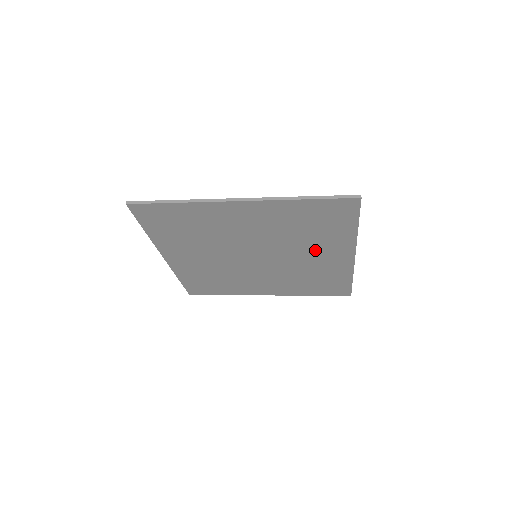
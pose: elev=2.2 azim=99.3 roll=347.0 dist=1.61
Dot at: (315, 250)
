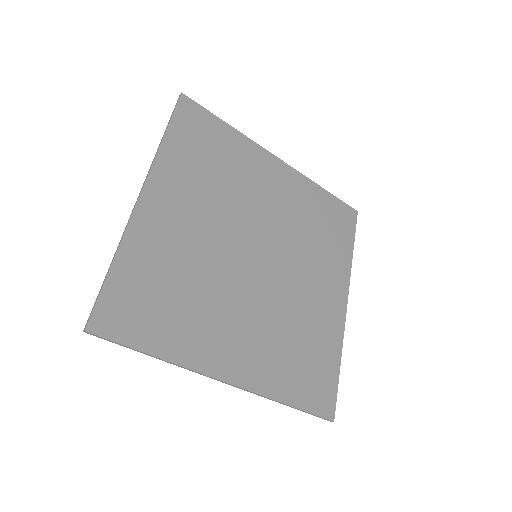
Dot at: (316, 272)
